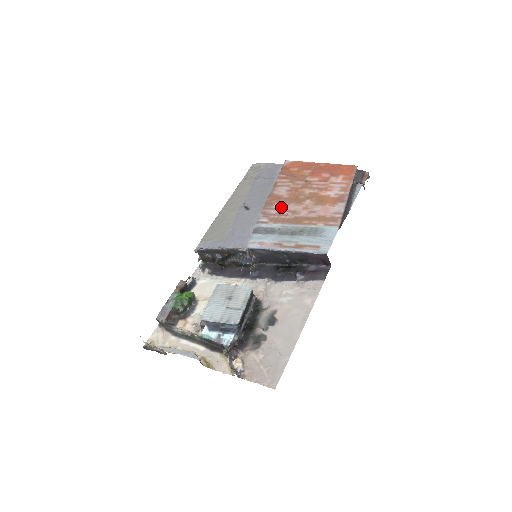
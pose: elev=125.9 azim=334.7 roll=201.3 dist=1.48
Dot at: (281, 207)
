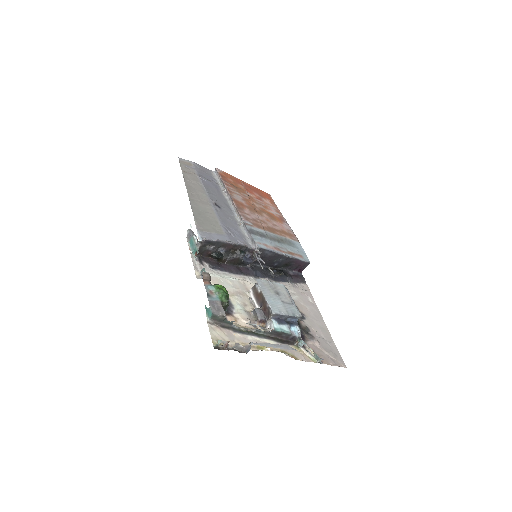
Dot at: (251, 214)
